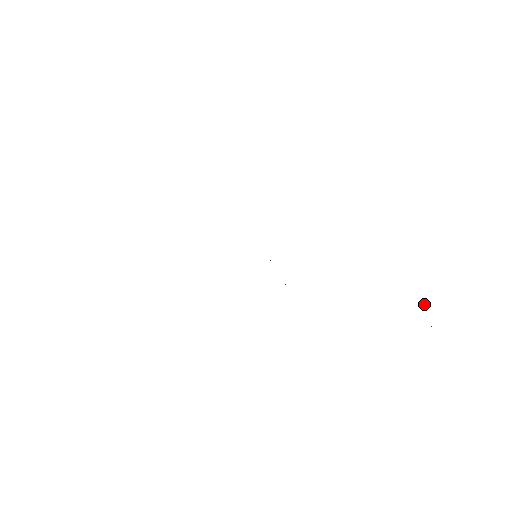
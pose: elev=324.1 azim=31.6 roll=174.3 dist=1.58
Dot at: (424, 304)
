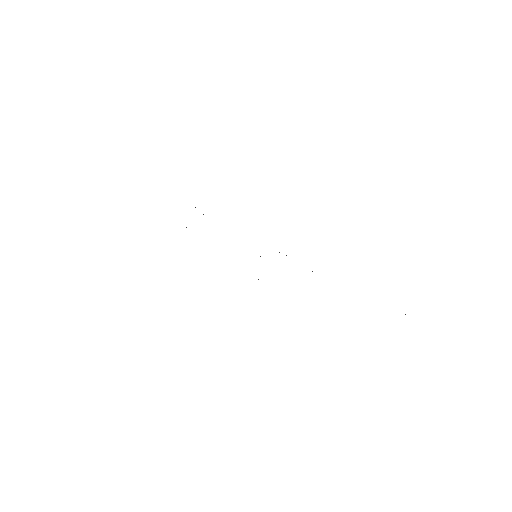
Dot at: occluded
